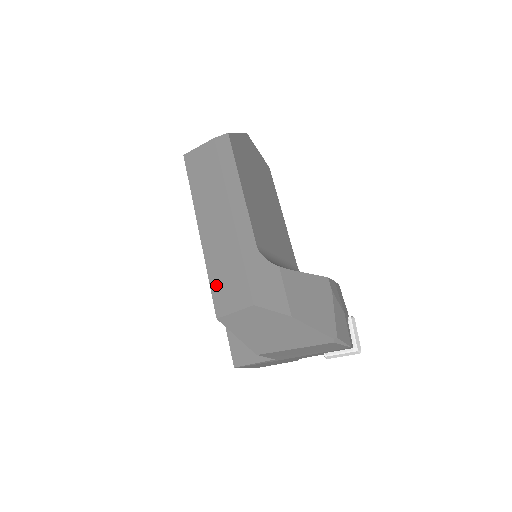
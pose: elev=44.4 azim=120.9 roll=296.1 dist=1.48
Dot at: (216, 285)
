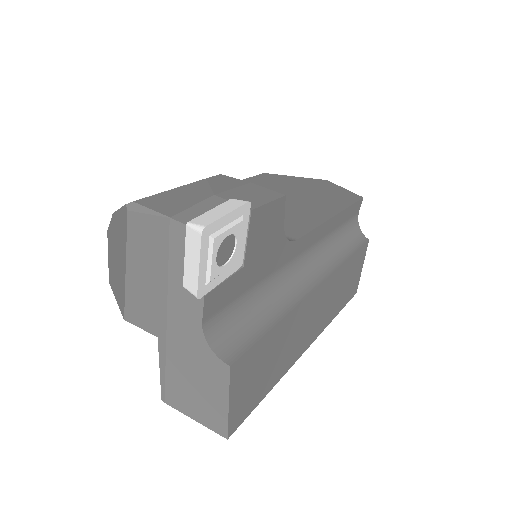
Dot at: occluded
